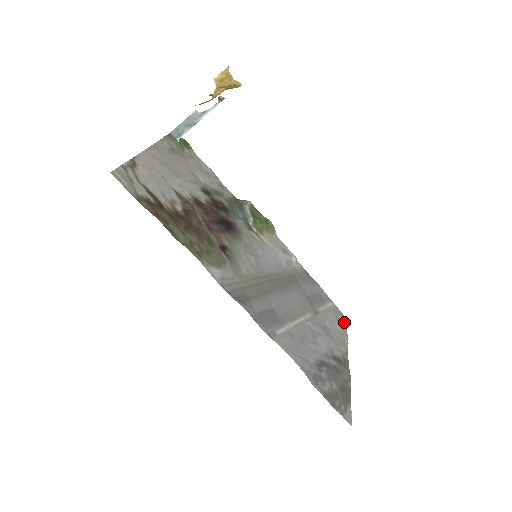
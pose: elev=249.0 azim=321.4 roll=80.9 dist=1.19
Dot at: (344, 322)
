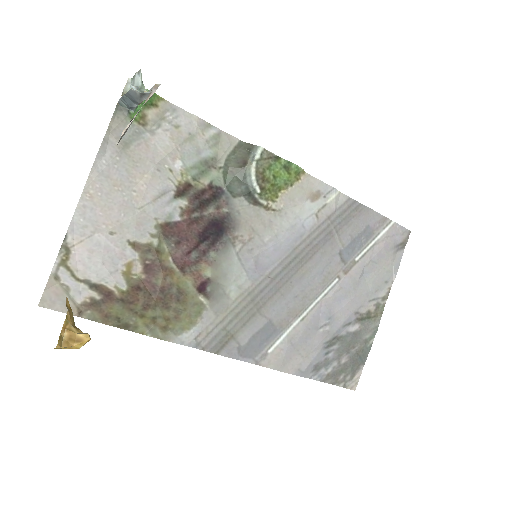
Dot at: (403, 243)
